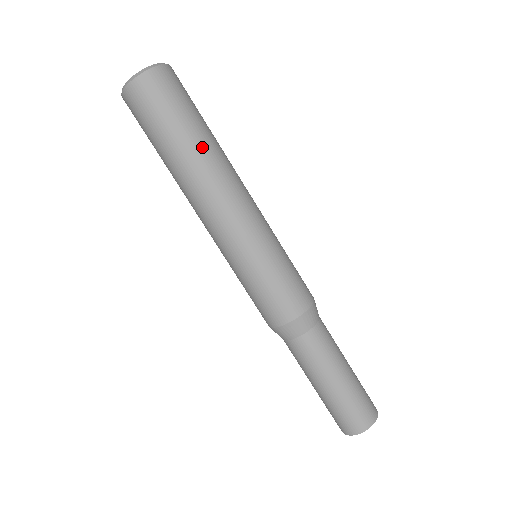
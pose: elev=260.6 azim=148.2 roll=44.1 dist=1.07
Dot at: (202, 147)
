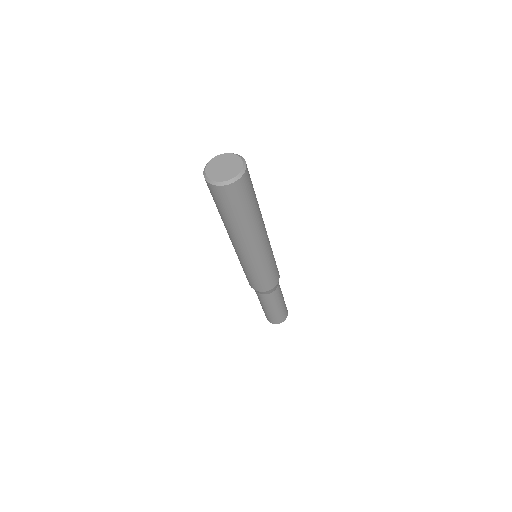
Dot at: (248, 223)
